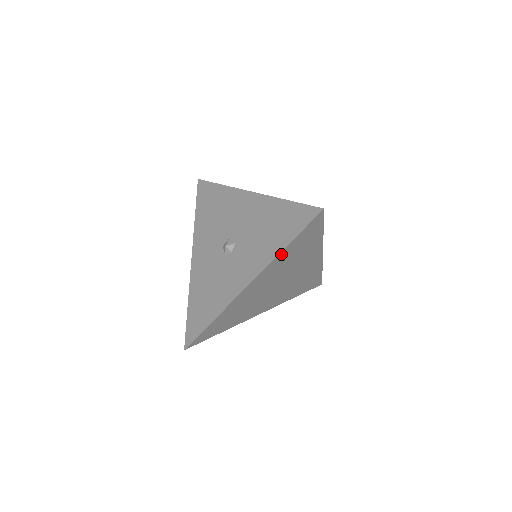
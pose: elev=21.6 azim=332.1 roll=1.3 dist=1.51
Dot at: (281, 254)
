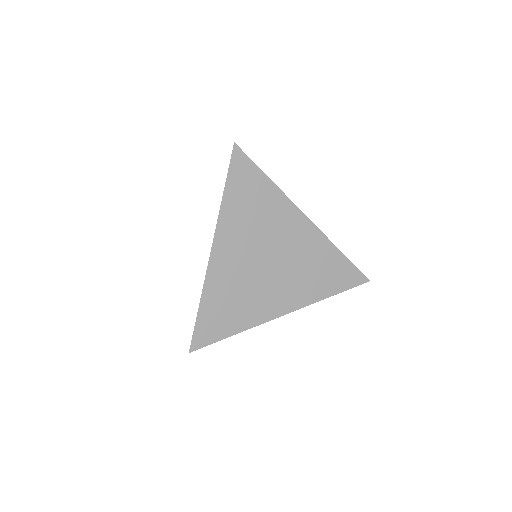
Dot at: (225, 204)
